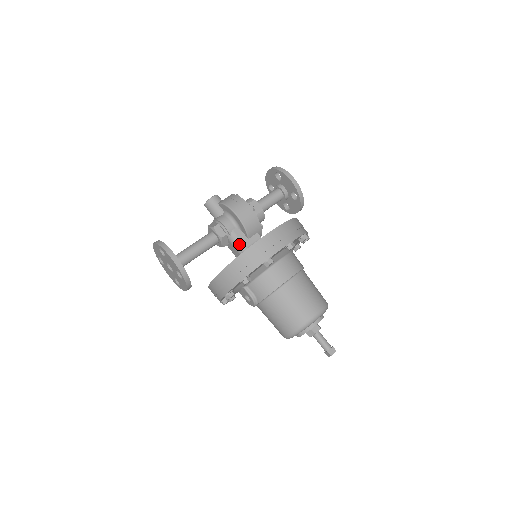
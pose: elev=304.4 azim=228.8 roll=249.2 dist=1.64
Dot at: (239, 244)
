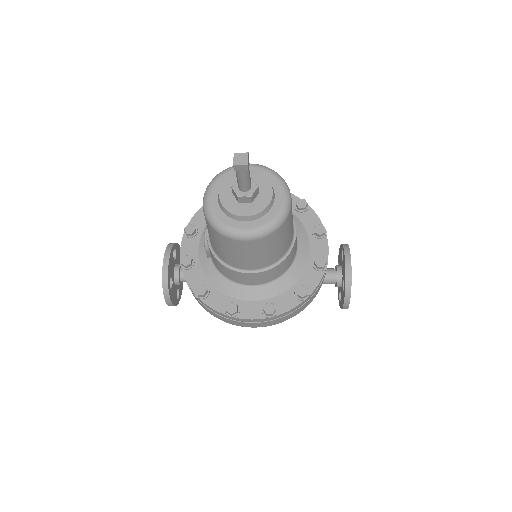
Dot at: occluded
